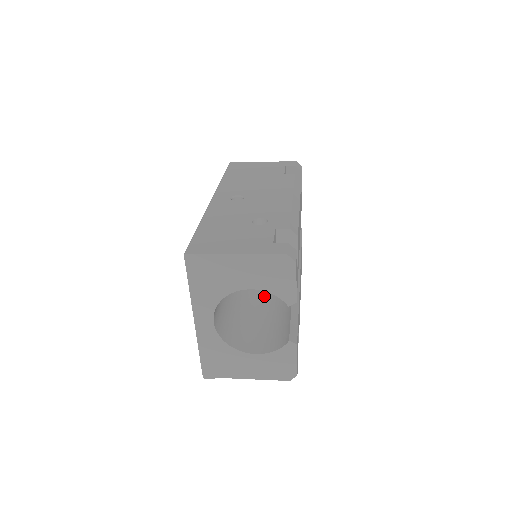
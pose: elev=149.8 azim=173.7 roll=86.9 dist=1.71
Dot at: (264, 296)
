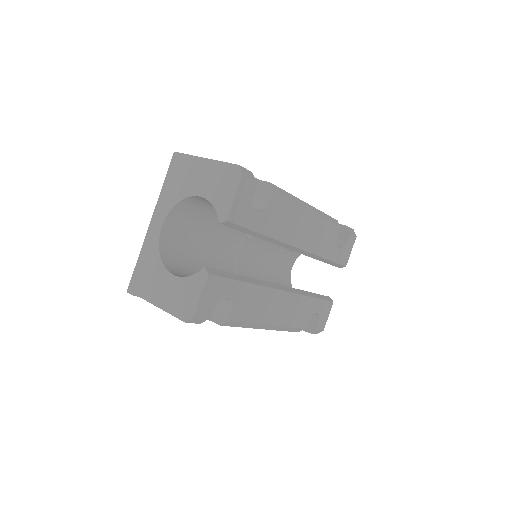
Dot at: occluded
